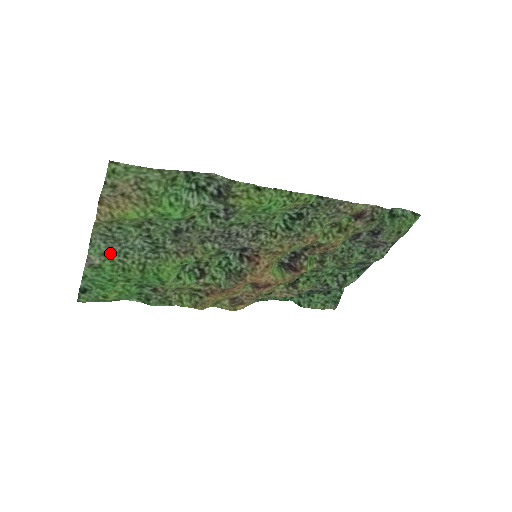
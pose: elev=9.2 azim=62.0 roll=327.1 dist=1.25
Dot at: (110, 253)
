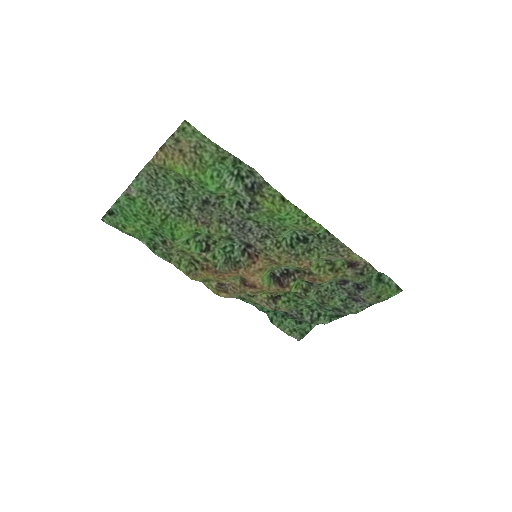
Dot at: (147, 193)
